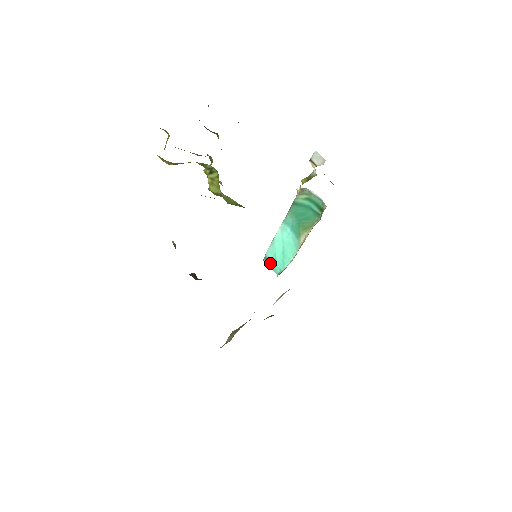
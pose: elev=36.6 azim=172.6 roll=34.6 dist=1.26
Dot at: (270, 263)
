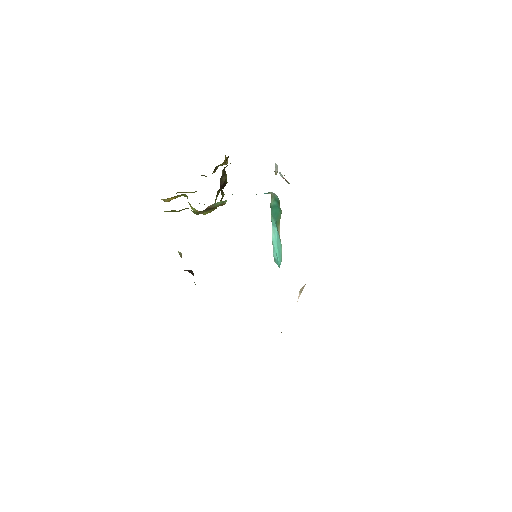
Dot at: (277, 262)
